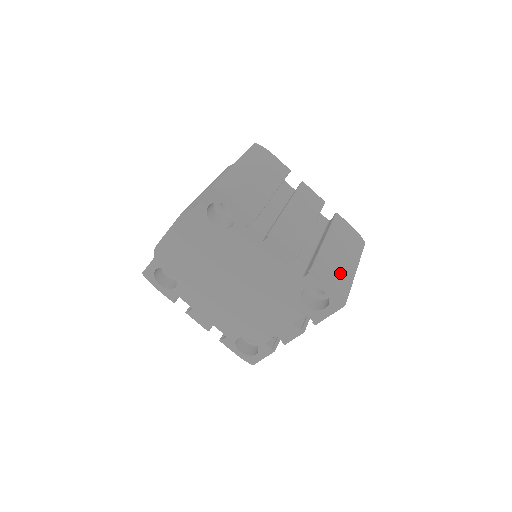
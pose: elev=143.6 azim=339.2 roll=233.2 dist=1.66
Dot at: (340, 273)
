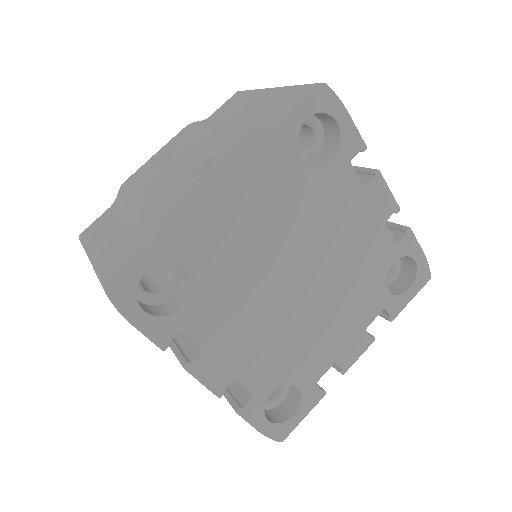
Dot at: occluded
